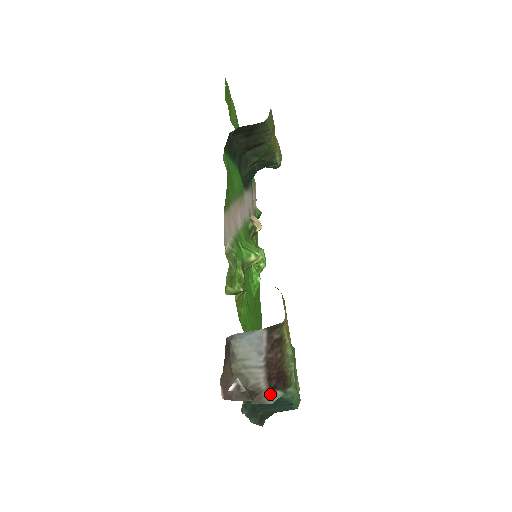
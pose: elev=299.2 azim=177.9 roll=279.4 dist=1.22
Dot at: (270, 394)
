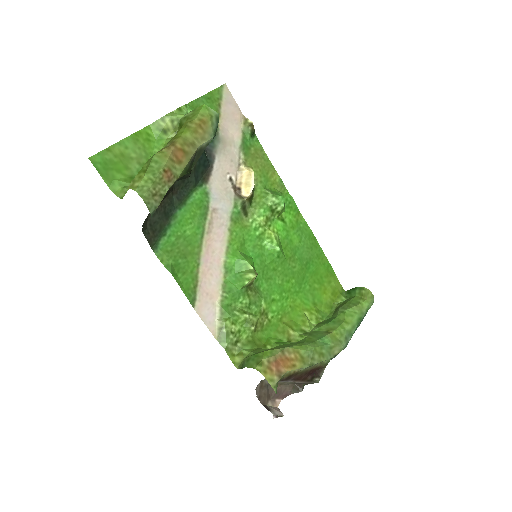
Dot at: (312, 381)
